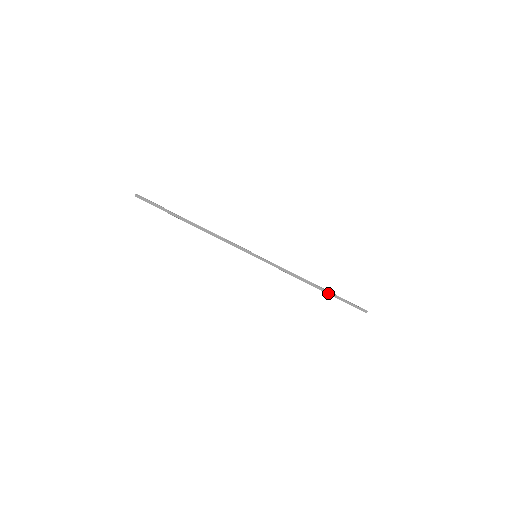
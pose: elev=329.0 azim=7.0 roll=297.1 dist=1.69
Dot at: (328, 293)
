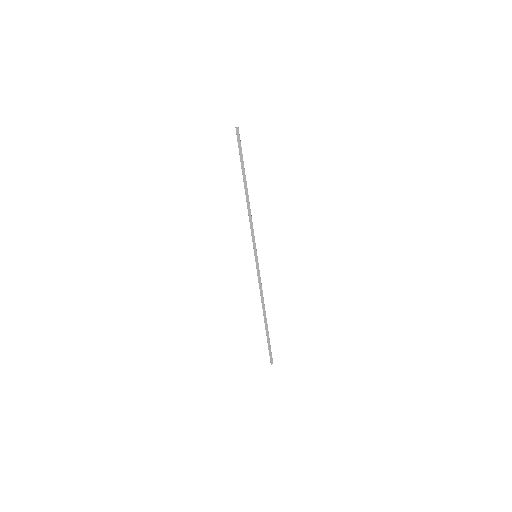
Dot at: (266, 328)
